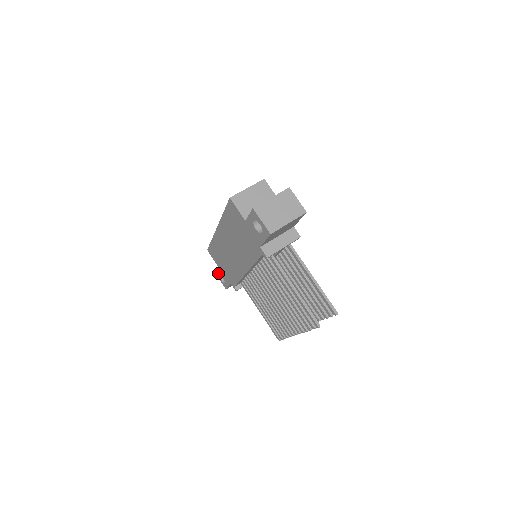
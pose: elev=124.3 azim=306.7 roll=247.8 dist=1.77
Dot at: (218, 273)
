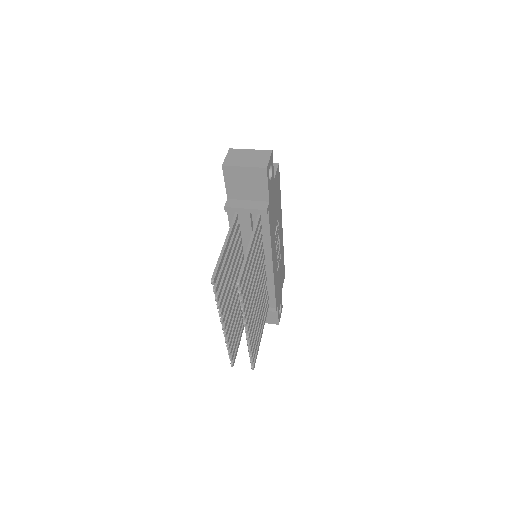
Dot at: occluded
